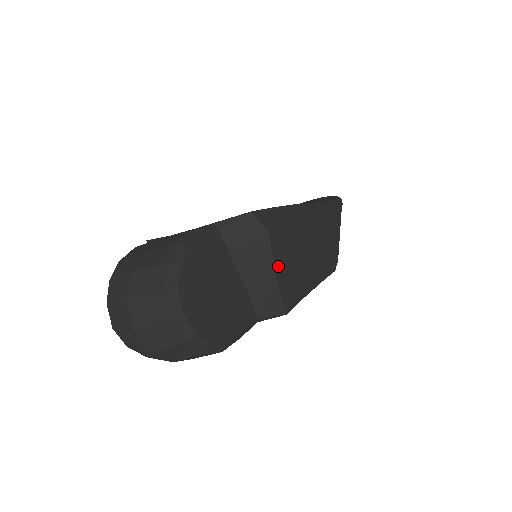
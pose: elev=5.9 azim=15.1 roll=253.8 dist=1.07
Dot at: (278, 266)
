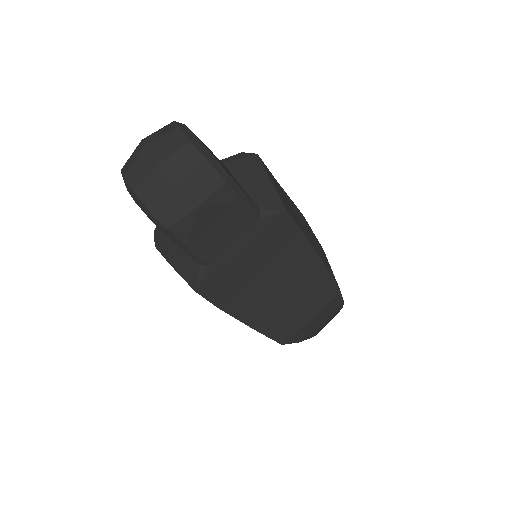
Dot at: (270, 177)
